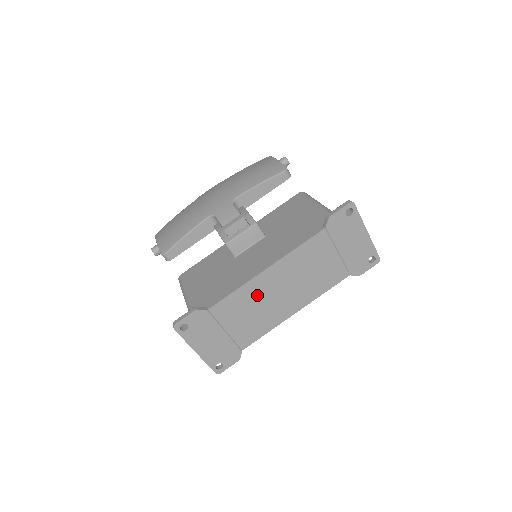
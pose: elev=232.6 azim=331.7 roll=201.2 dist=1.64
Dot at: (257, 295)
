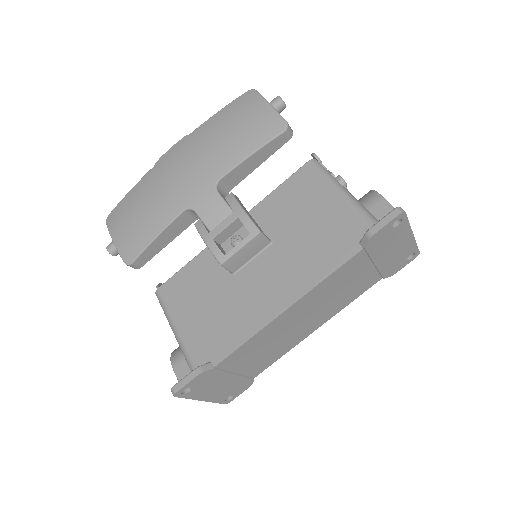
Dot at: (273, 334)
